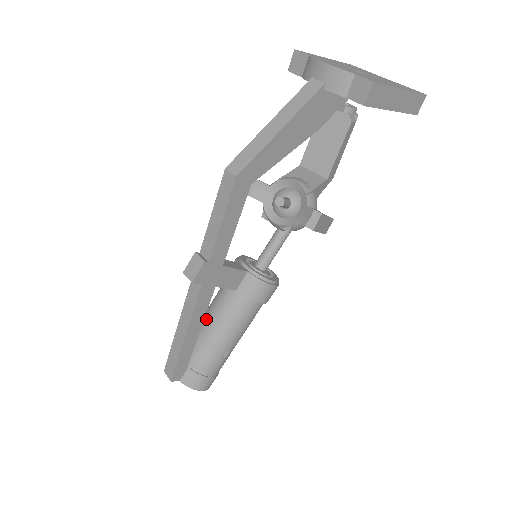
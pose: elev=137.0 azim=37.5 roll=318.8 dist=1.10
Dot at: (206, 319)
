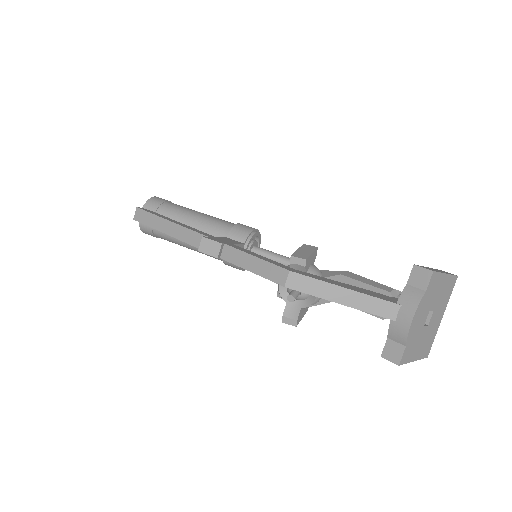
Dot at: (192, 226)
